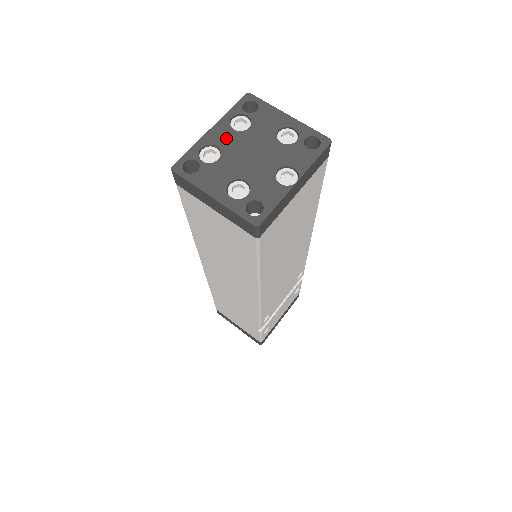
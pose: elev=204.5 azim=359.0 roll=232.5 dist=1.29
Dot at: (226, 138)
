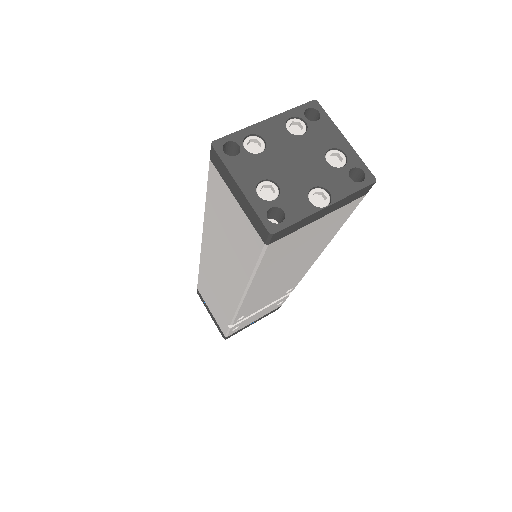
Dot at: (276, 135)
